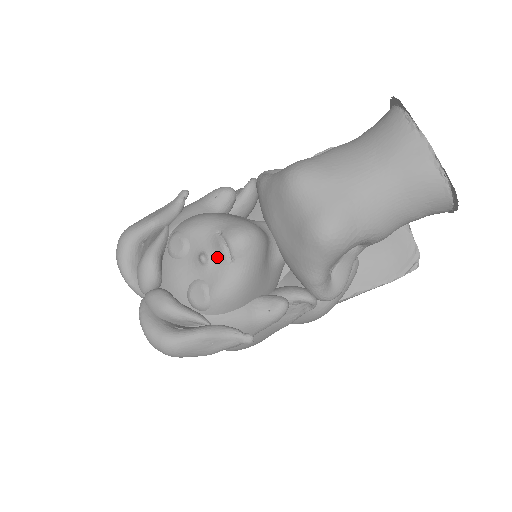
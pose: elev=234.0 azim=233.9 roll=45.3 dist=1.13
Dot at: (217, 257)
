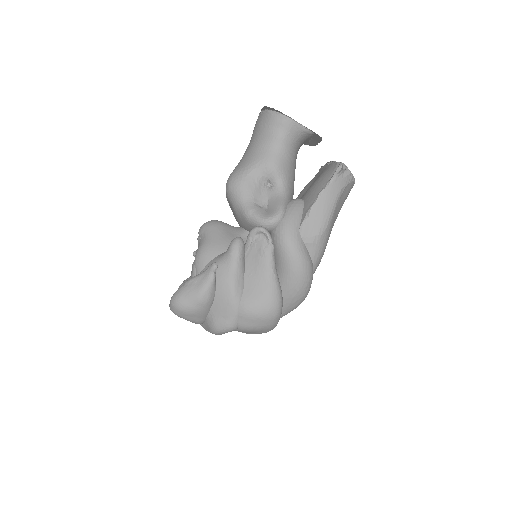
Dot at: occluded
